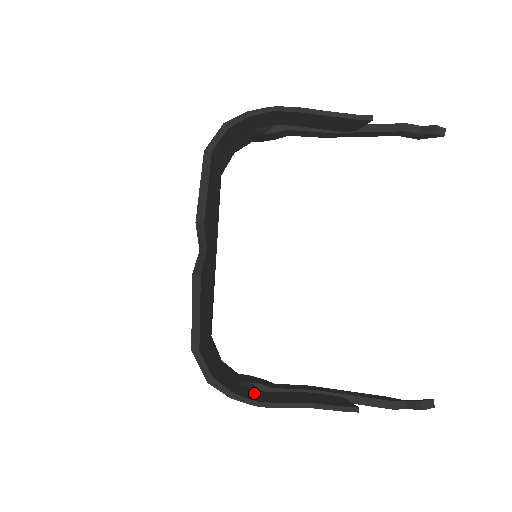
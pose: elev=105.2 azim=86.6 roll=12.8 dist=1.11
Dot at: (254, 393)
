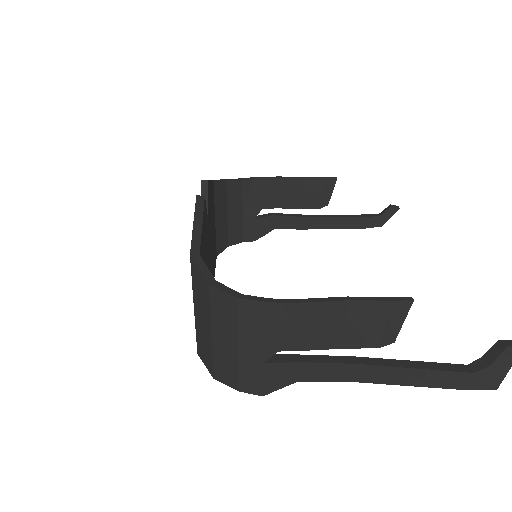
Dot at: (270, 326)
